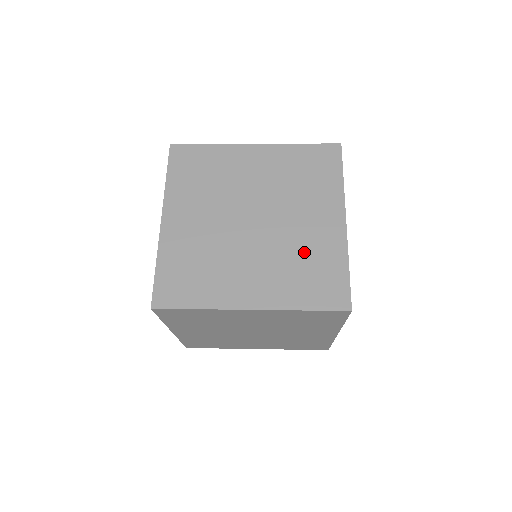
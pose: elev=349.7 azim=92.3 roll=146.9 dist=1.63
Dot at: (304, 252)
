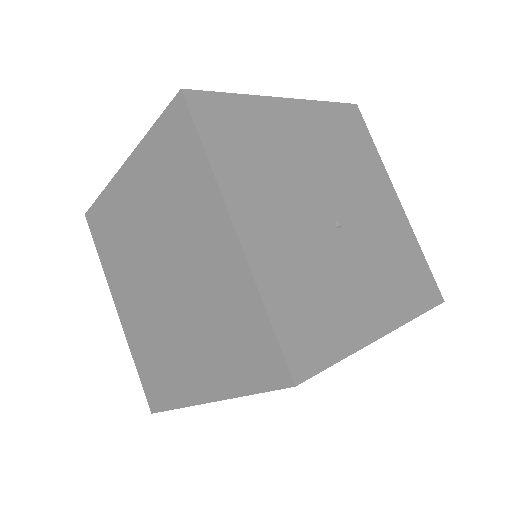
Dot at: (217, 306)
